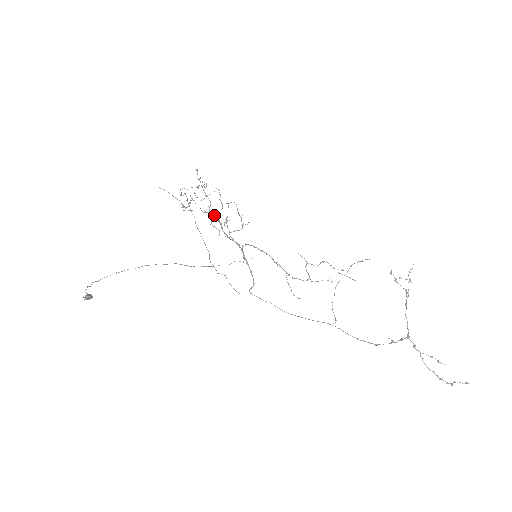
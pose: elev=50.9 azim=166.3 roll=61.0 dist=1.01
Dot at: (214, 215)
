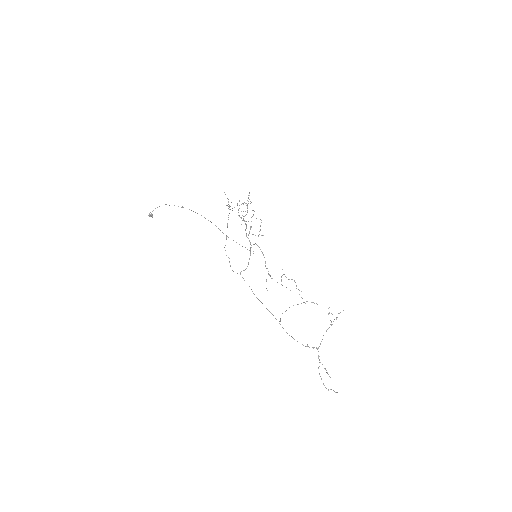
Dot at: occluded
